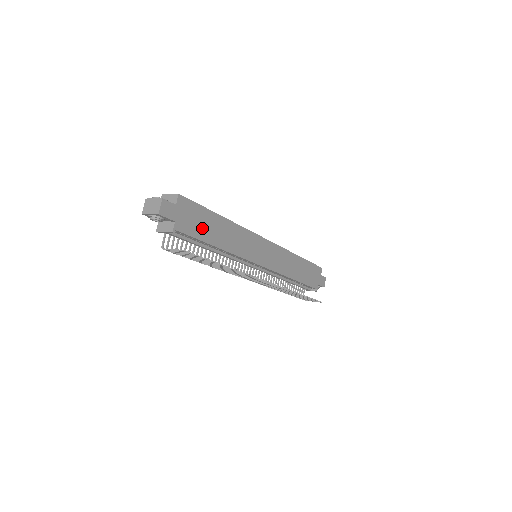
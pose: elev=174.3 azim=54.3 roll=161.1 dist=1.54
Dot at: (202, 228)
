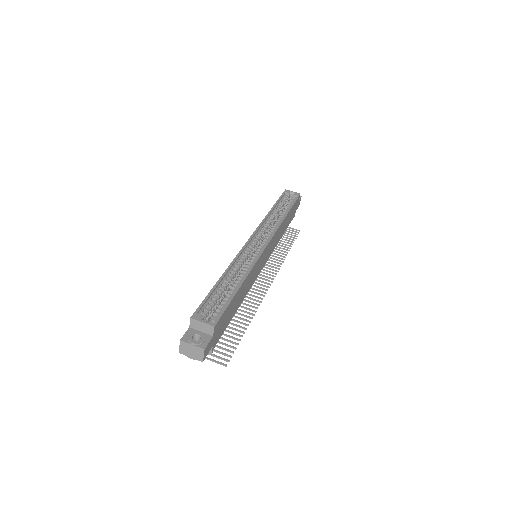
Dot at: (229, 317)
